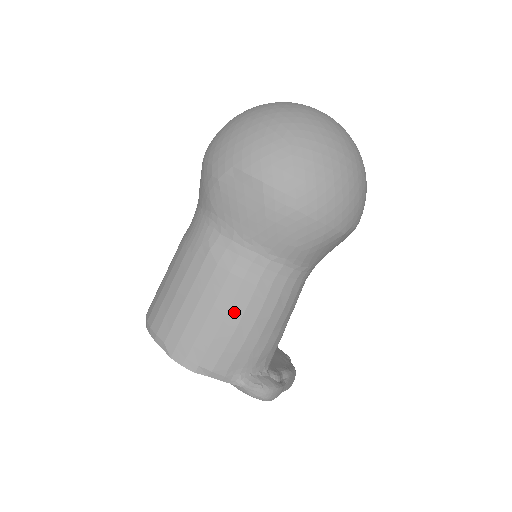
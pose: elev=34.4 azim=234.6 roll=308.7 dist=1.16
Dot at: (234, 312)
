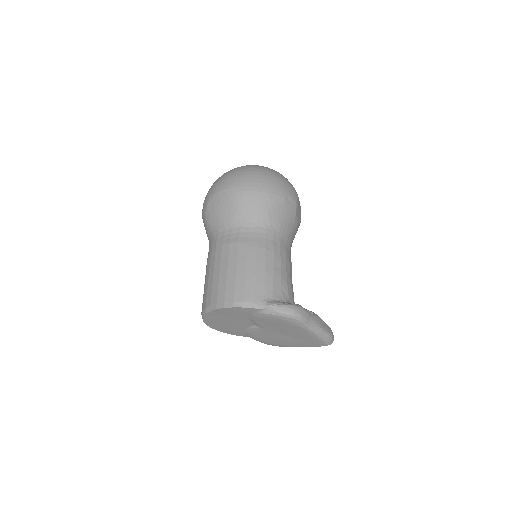
Dot at: (241, 260)
